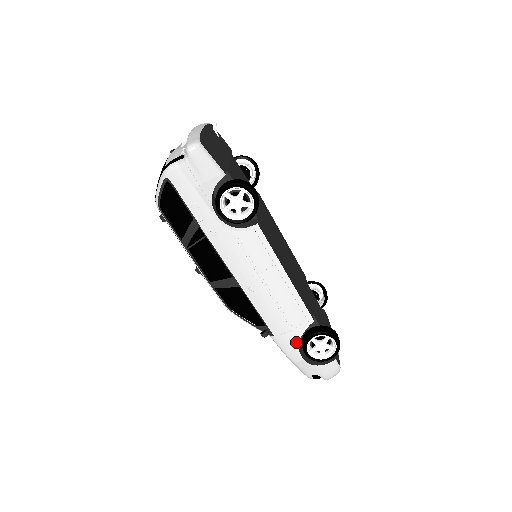
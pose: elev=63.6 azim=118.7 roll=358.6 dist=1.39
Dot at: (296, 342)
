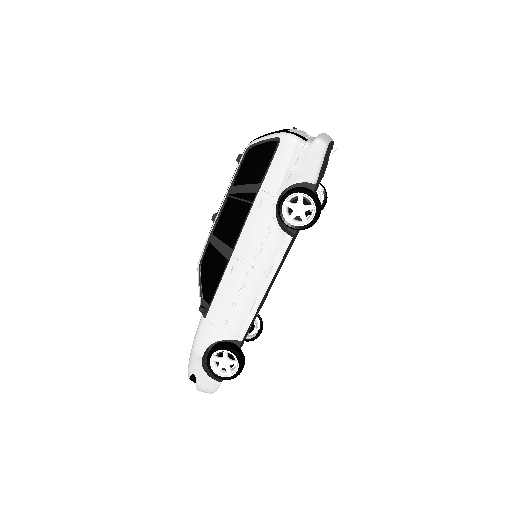
Dot at: (214, 340)
